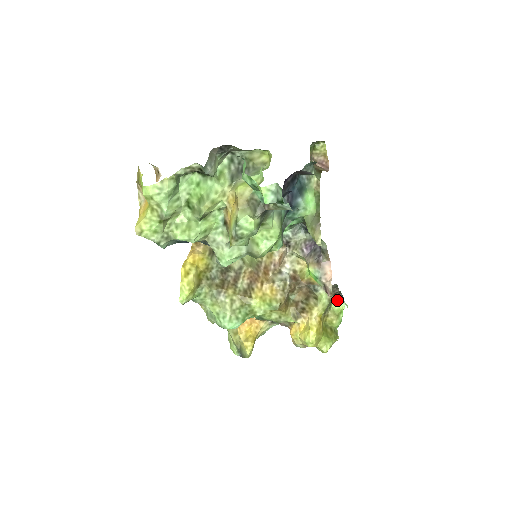
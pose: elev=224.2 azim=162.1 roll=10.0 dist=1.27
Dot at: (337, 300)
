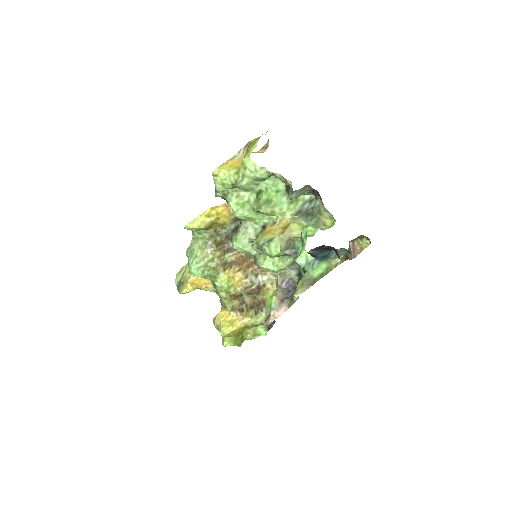
Dot at: occluded
